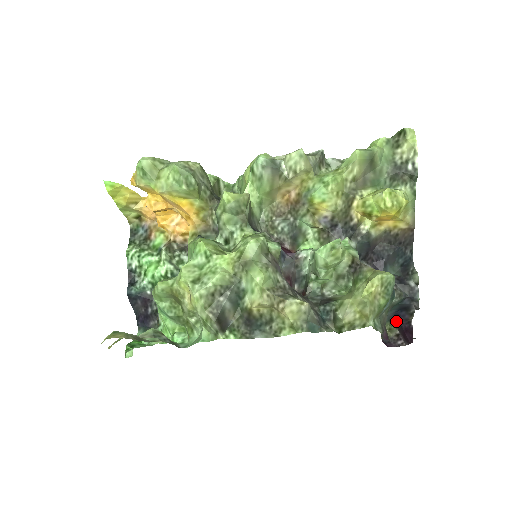
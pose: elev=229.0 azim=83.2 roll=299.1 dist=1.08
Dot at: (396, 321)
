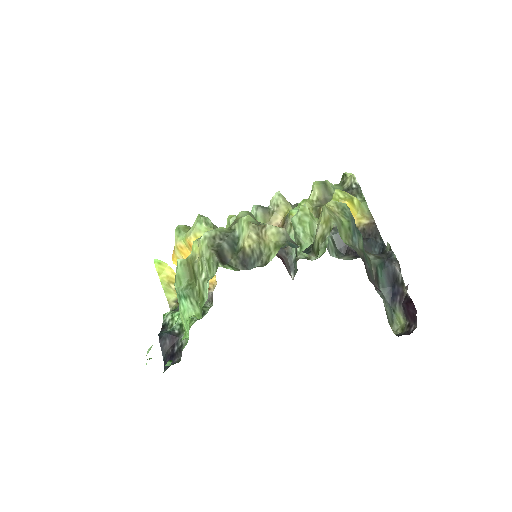
Dot at: (397, 304)
